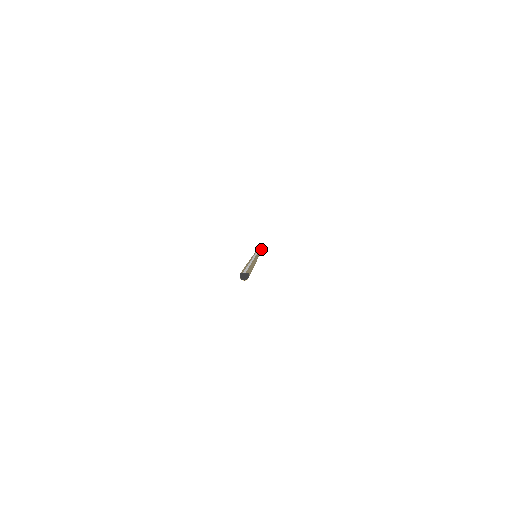
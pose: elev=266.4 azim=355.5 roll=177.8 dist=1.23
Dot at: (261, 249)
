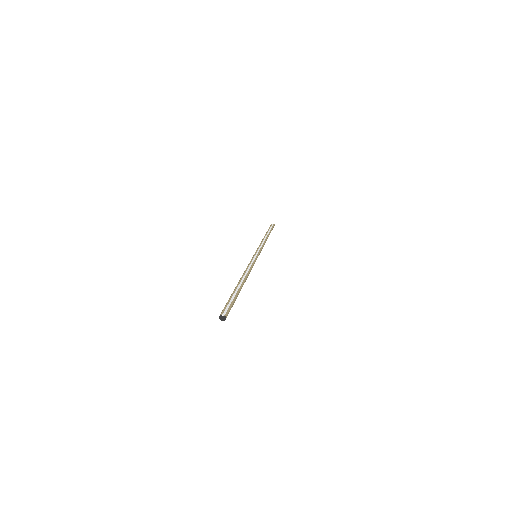
Dot at: occluded
